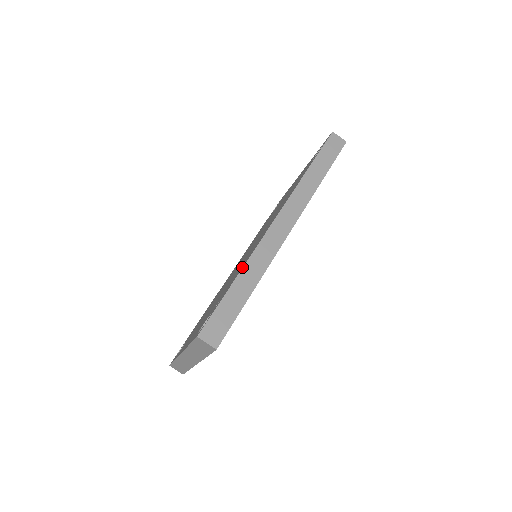
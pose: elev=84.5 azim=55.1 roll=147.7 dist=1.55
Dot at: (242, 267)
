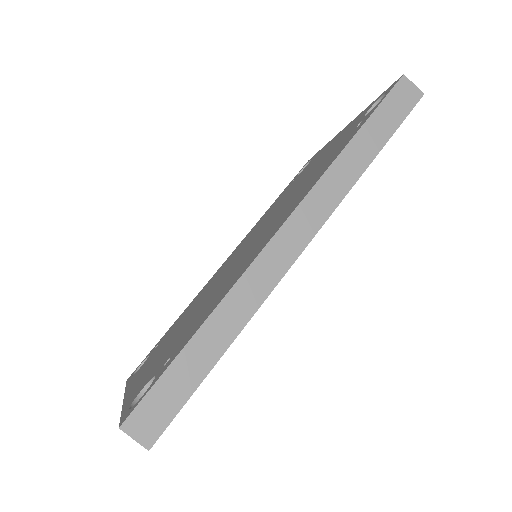
Dot at: (213, 307)
